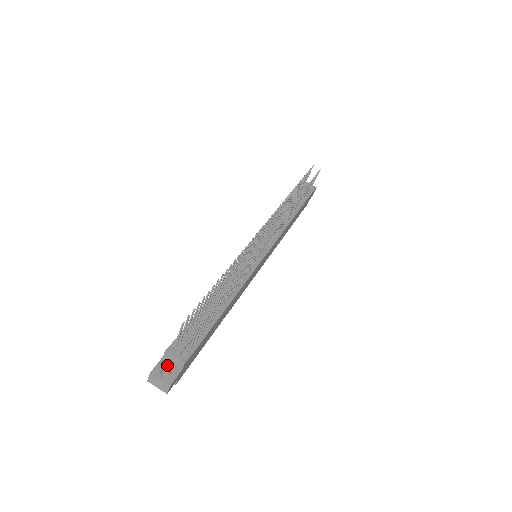
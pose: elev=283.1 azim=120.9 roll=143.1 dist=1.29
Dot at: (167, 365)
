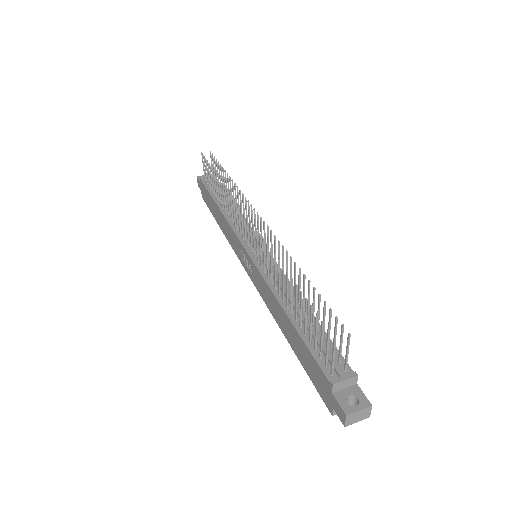
Dot at: (345, 395)
